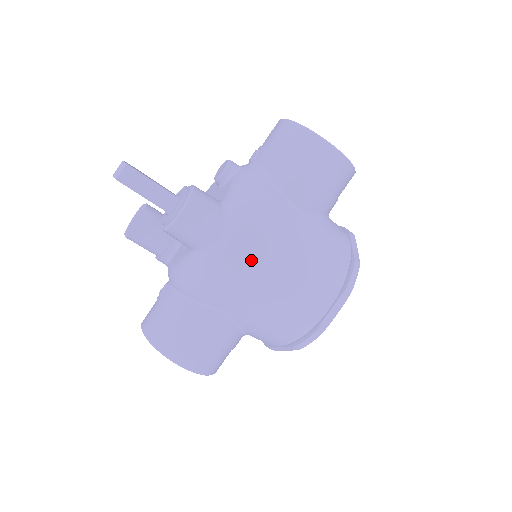
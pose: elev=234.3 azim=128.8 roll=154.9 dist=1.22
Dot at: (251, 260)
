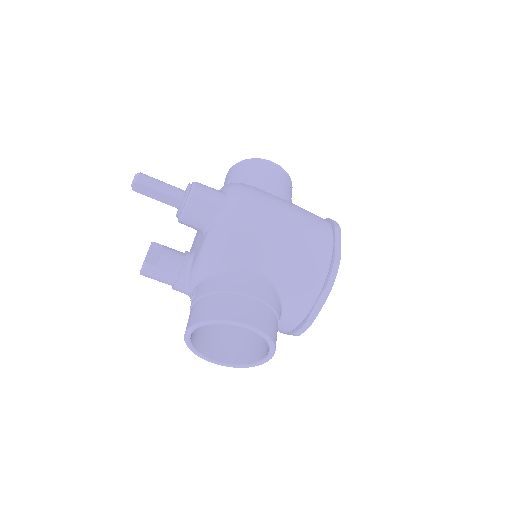
Dot at: (258, 208)
